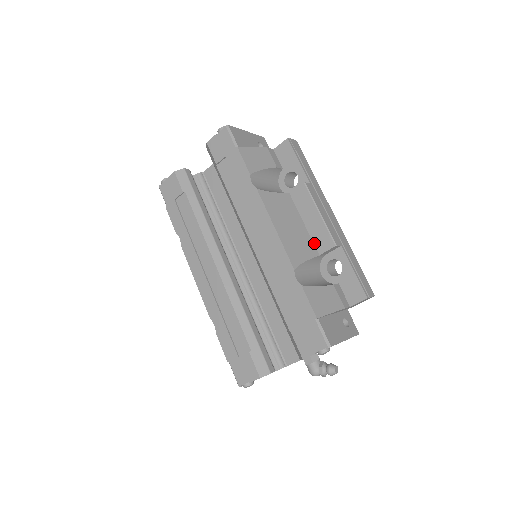
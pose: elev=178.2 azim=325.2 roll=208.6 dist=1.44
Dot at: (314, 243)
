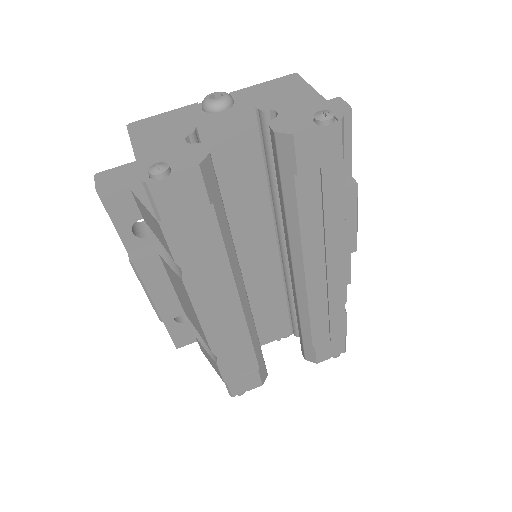
Dot at: occluded
